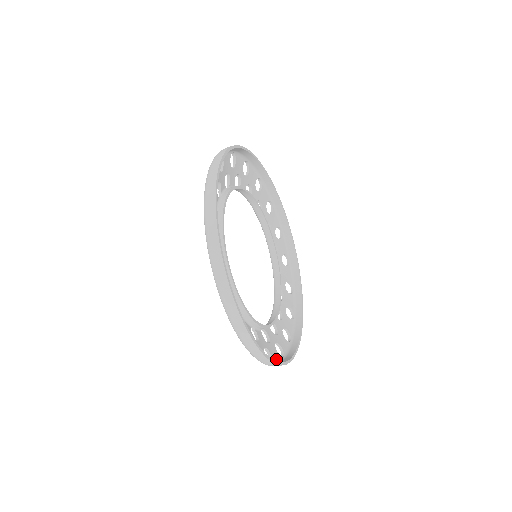
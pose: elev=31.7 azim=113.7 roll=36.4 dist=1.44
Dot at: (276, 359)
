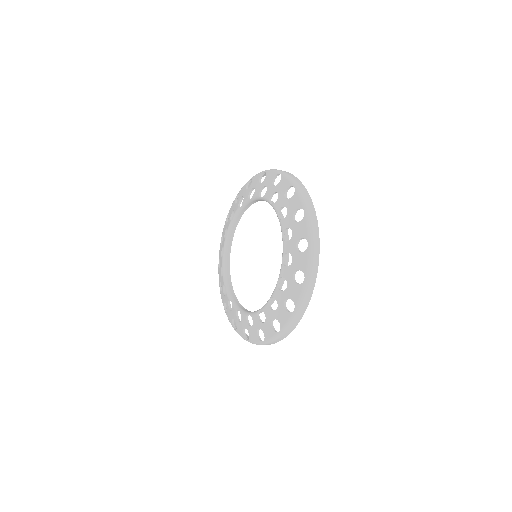
Dot at: occluded
